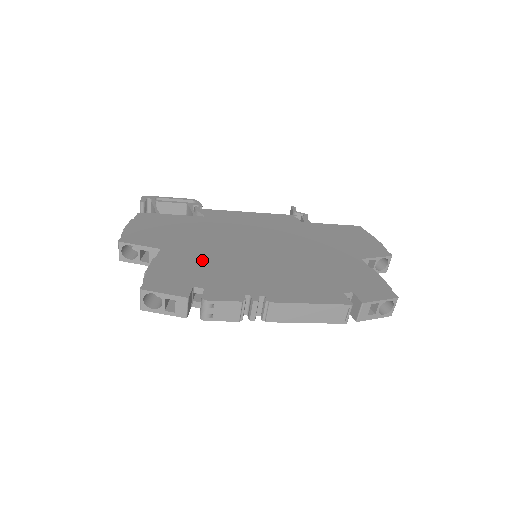
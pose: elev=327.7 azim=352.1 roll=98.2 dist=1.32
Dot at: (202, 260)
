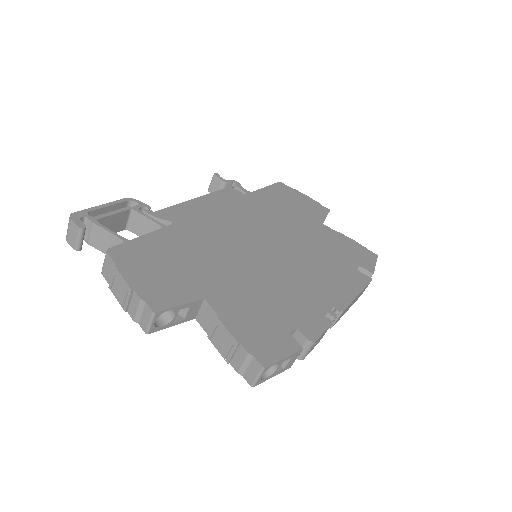
Dot at: (251, 292)
